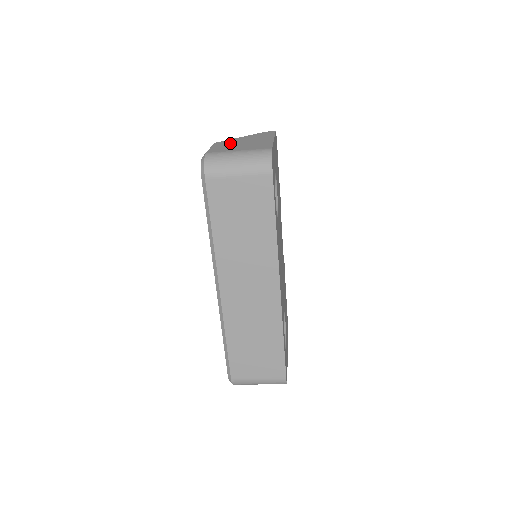
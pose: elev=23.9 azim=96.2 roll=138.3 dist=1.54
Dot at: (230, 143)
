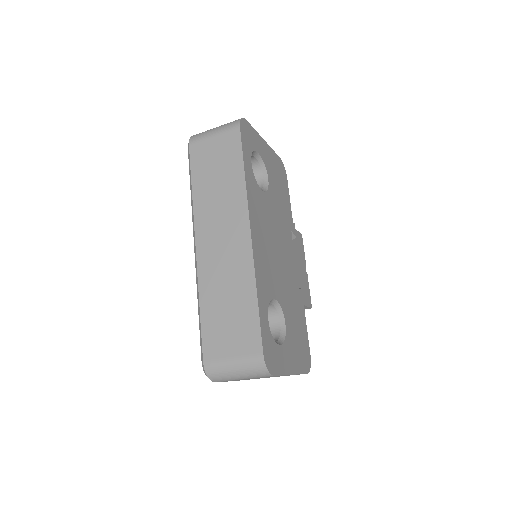
Dot at: occluded
